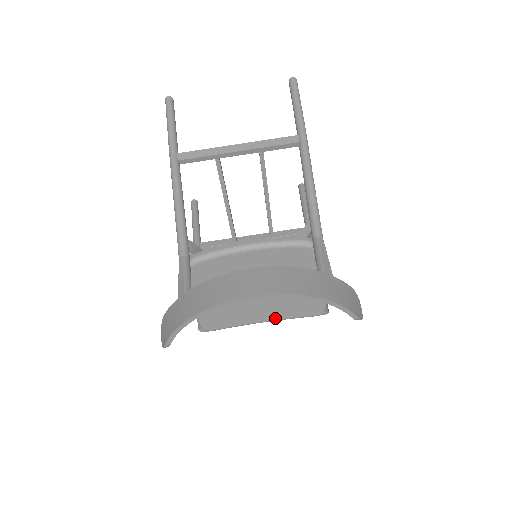
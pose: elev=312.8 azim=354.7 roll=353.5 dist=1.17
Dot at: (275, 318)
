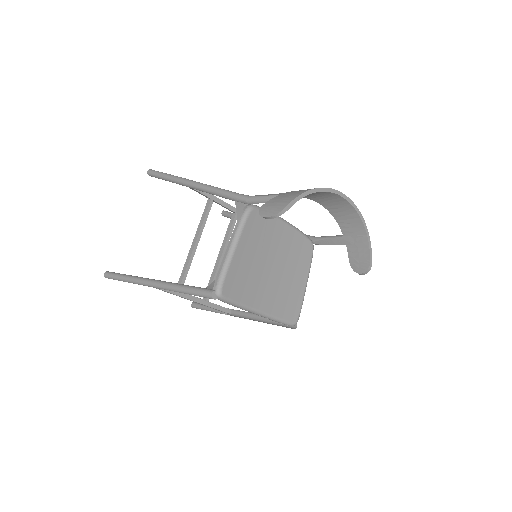
Dot at: (268, 311)
